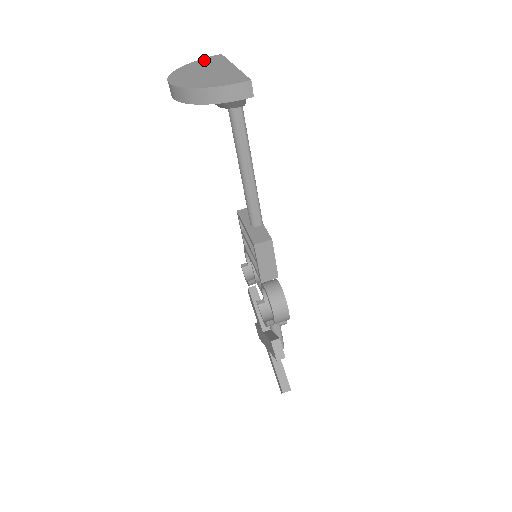
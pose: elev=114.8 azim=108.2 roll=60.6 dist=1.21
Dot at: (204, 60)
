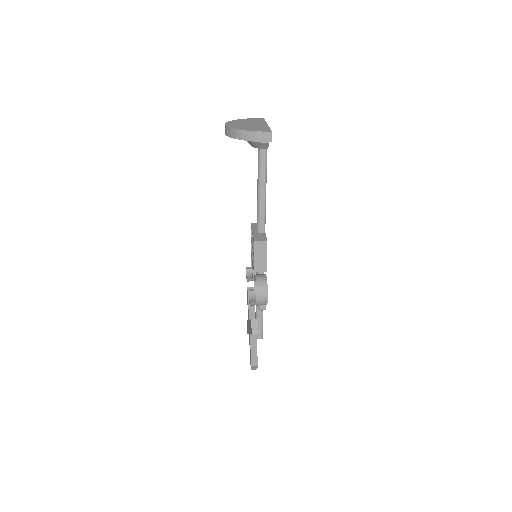
Dot at: (252, 119)
